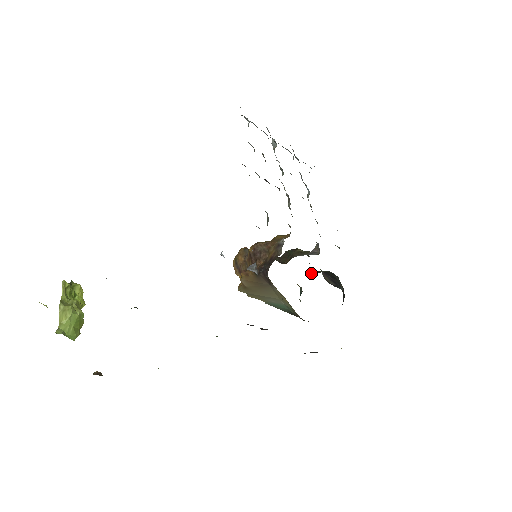
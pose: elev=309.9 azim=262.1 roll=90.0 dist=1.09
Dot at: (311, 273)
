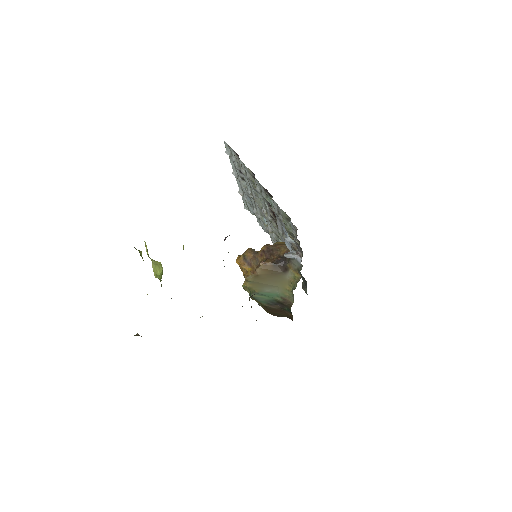
Dot at: occluded
